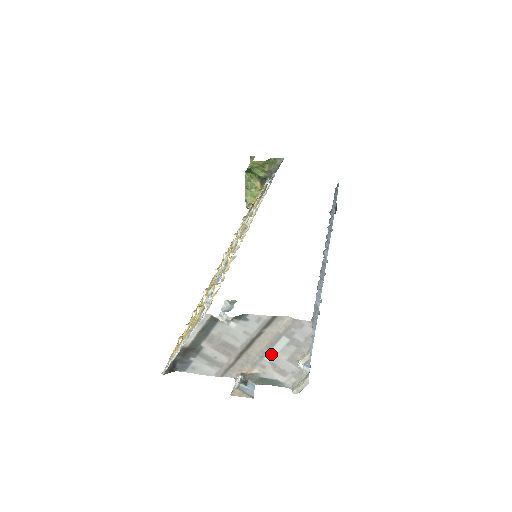
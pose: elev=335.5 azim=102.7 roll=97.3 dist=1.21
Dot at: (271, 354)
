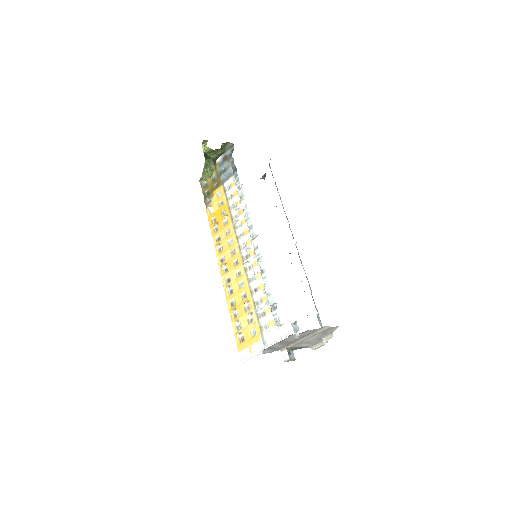
Dot at: (309, 339)
